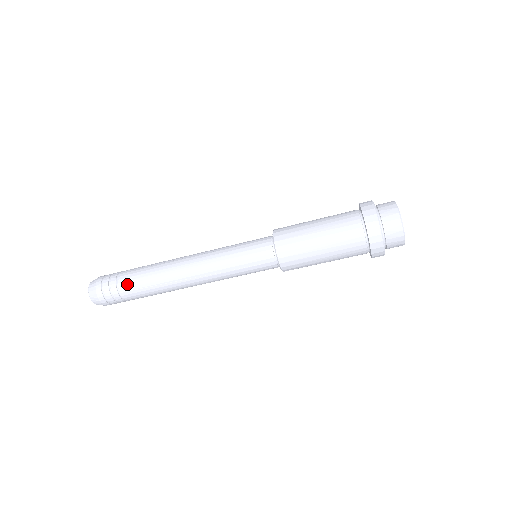
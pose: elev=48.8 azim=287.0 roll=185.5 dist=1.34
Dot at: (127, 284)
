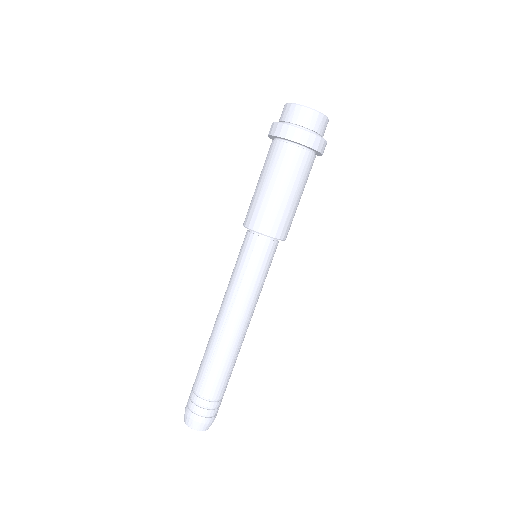
Dot at: (197, 381)
